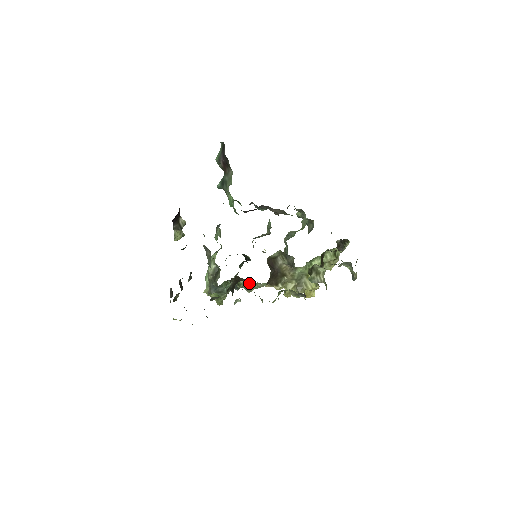
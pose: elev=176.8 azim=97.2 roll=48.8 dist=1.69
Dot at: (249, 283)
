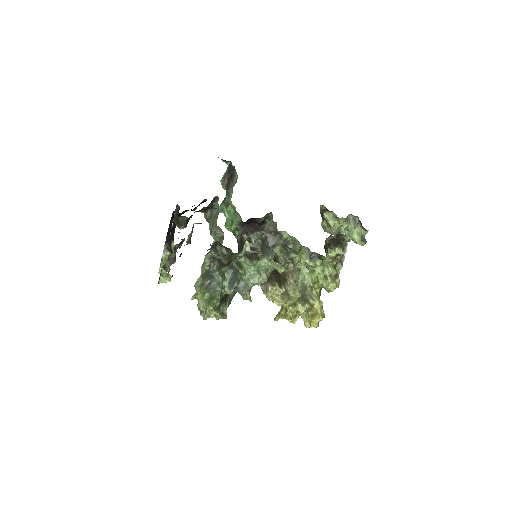
Dot at: (254, 255)
